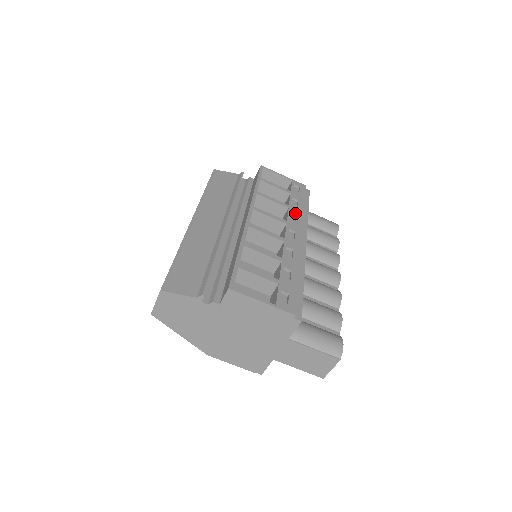
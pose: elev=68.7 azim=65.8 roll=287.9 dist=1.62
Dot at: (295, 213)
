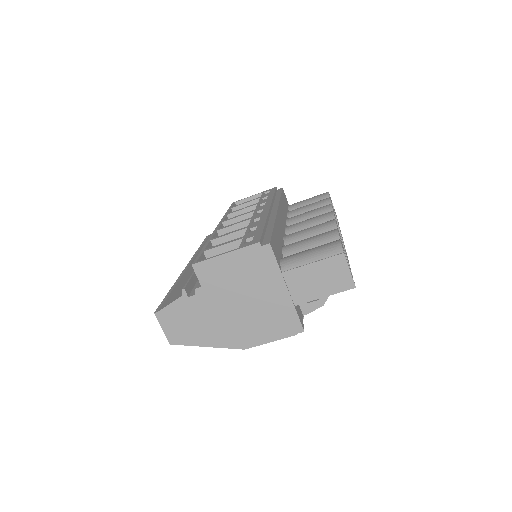
Dot at: (264, 202)
